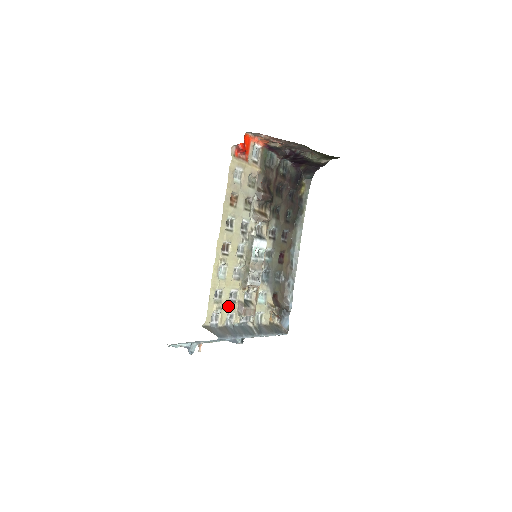
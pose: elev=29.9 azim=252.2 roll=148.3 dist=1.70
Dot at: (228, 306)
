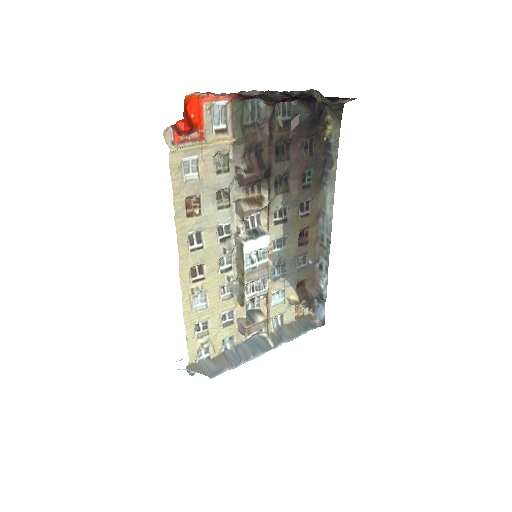
Dot at: (221, 332)
